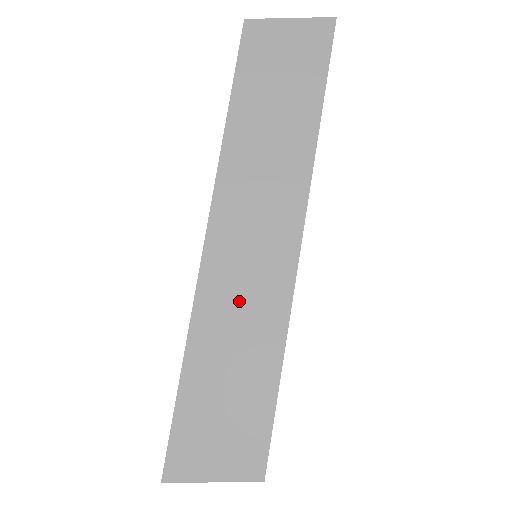
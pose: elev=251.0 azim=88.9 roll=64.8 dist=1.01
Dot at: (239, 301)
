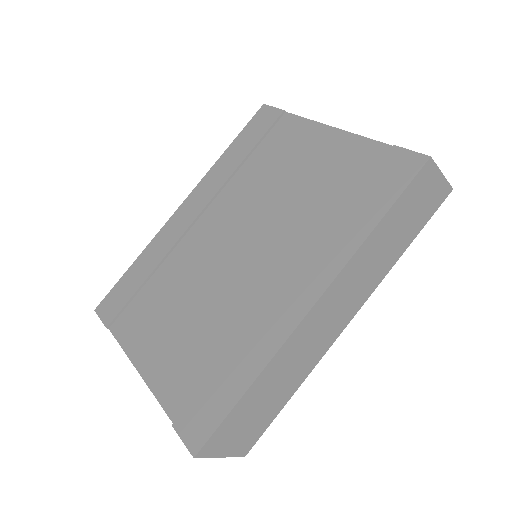
Dot at: (303, 351)
